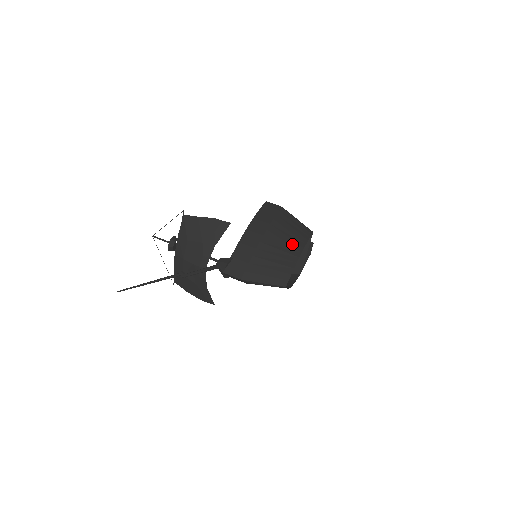
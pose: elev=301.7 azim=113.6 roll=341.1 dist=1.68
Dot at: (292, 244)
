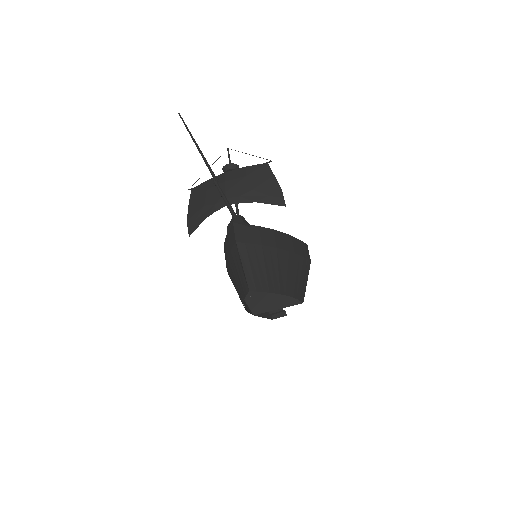
Dot at: (288, 282)
